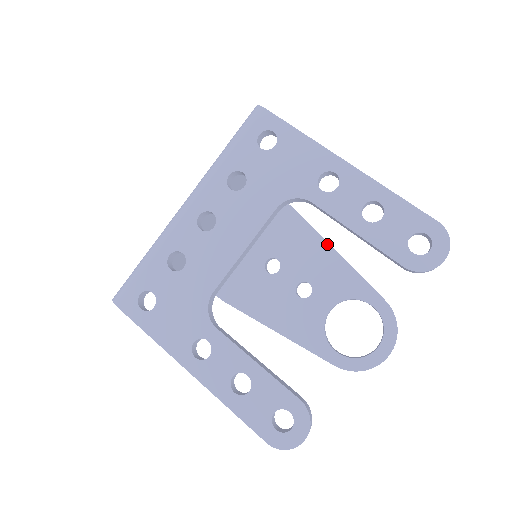
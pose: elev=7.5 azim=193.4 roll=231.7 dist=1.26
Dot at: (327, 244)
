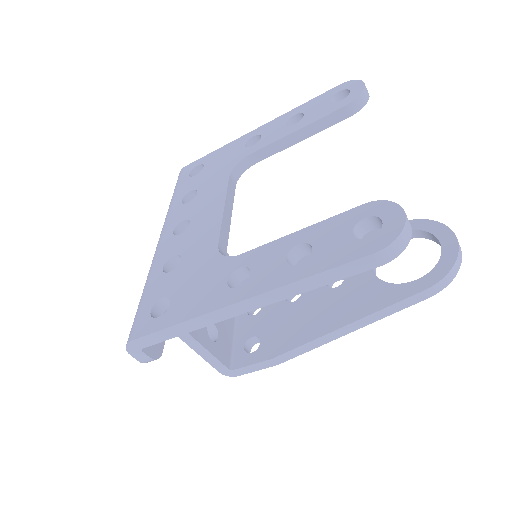
Dot at: occluded
